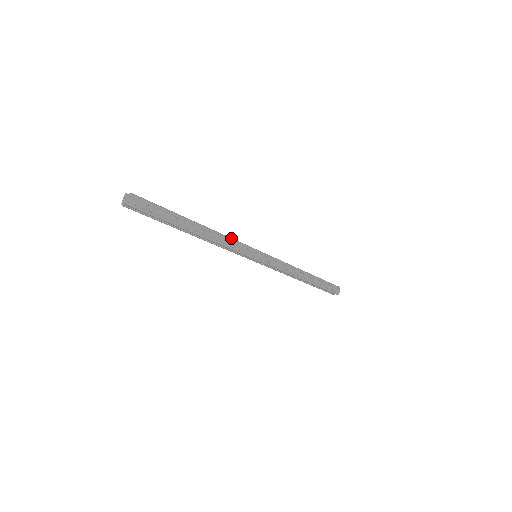
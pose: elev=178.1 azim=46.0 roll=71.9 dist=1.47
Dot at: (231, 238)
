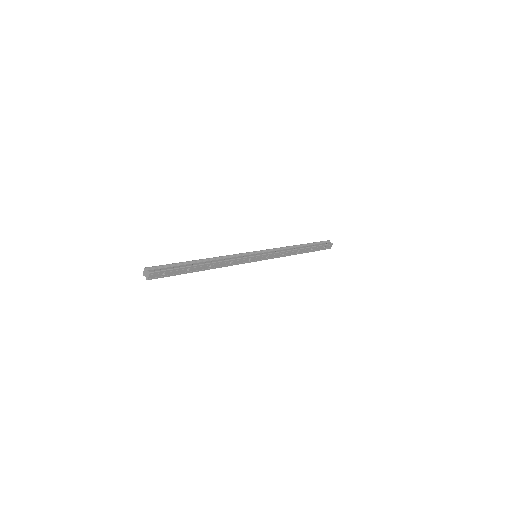
Dot at: (234, 259)
